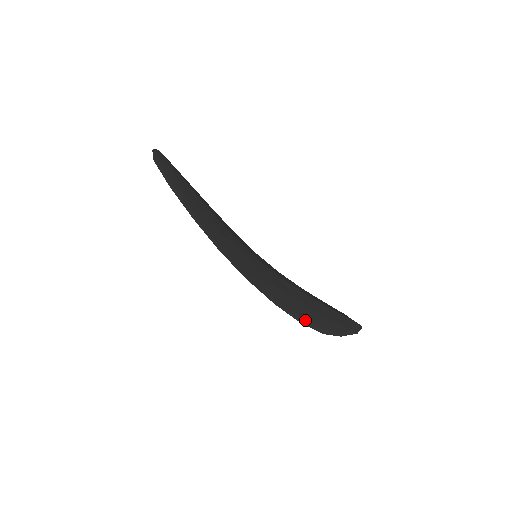
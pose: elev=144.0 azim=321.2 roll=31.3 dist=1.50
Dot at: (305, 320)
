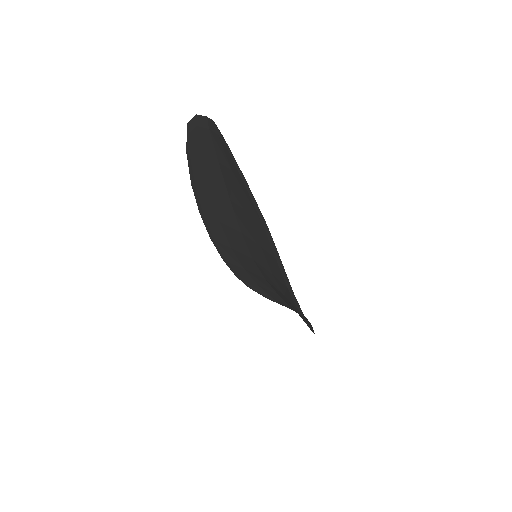
Dot at: occluded
